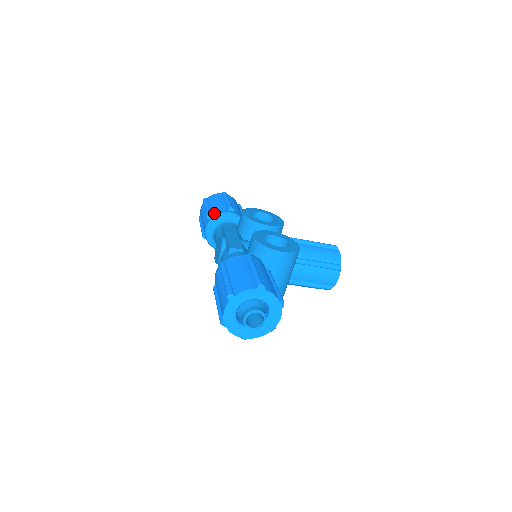
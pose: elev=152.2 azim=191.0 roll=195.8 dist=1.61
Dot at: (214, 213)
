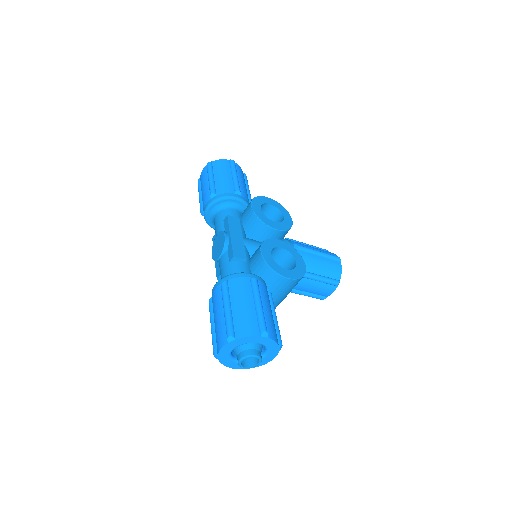
Dot at: (219, 193)
